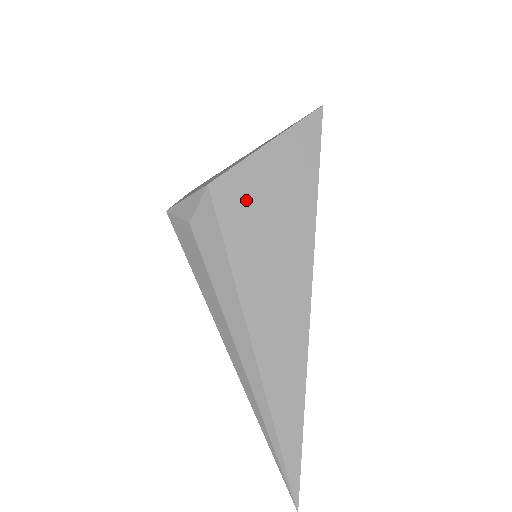
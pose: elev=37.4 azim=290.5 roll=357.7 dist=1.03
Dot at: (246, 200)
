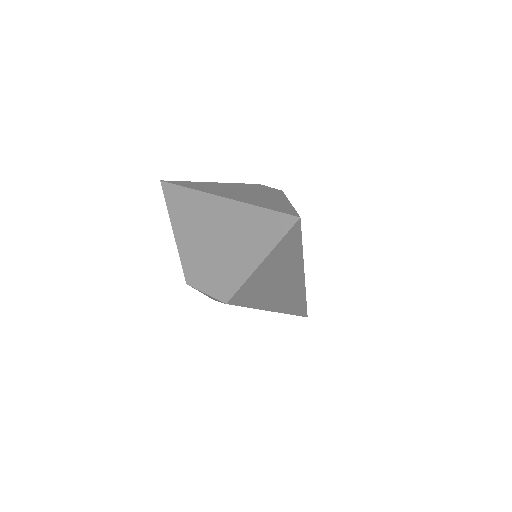
Dot at: (254, 290)
